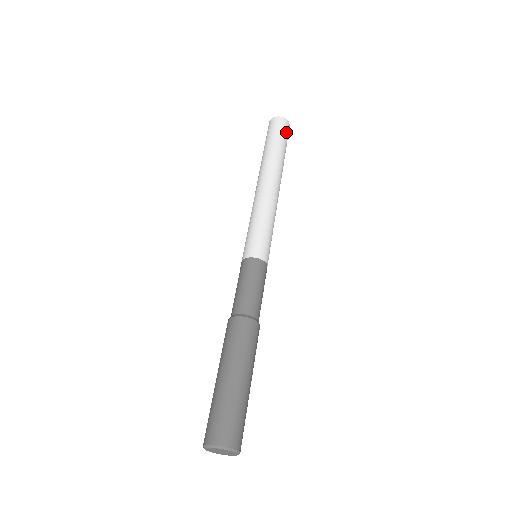
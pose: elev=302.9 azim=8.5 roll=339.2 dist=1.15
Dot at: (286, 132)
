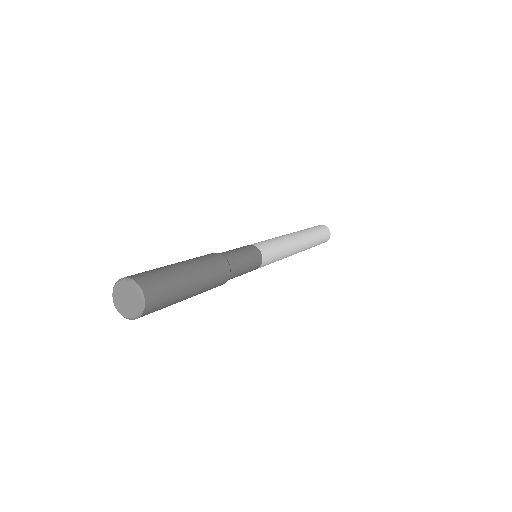
Dot at: (318, 227)
